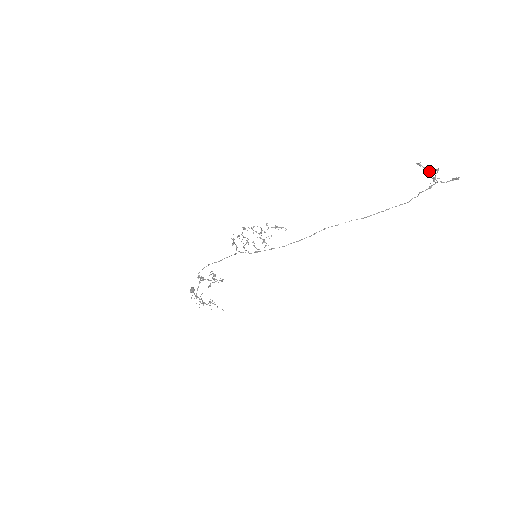
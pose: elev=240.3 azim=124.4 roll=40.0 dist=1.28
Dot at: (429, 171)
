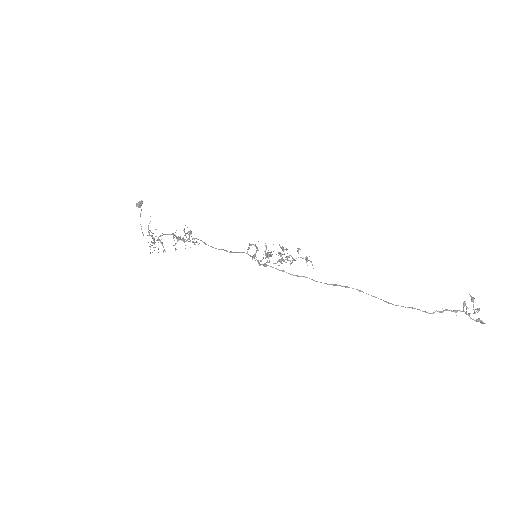
Dot at: occluded
